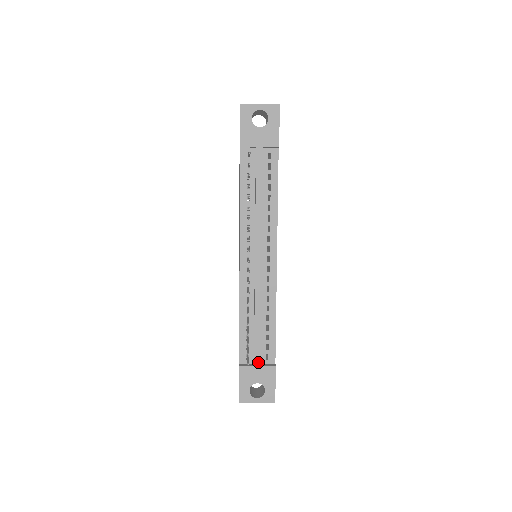
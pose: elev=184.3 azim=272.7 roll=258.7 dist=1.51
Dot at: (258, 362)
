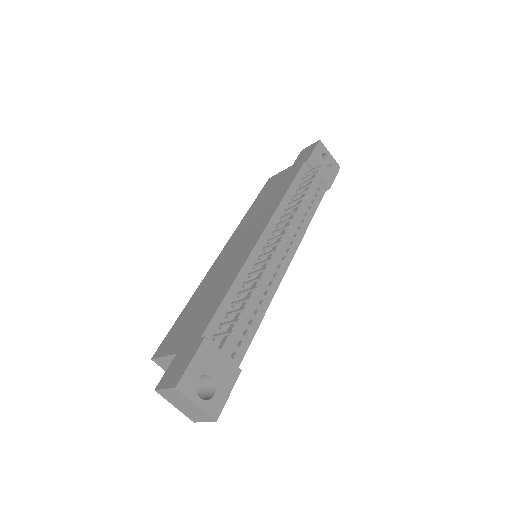
Dot at: (227, 349)
